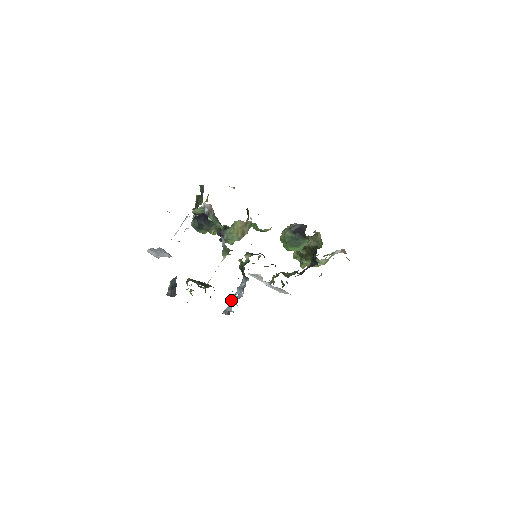
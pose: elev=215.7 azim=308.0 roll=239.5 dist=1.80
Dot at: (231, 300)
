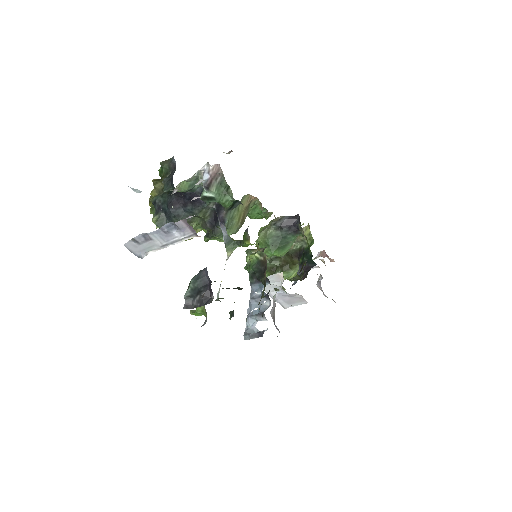
Dot at: (250, 317)
